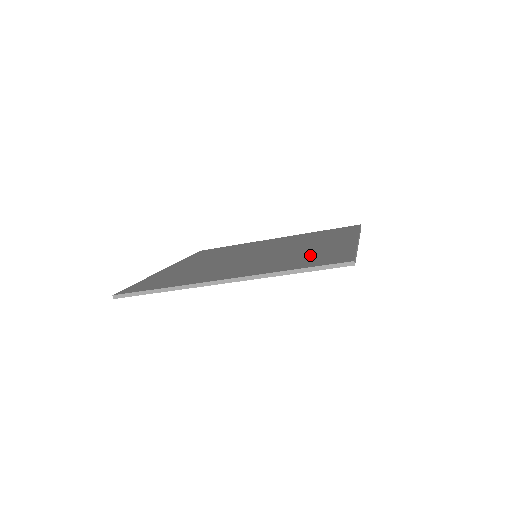
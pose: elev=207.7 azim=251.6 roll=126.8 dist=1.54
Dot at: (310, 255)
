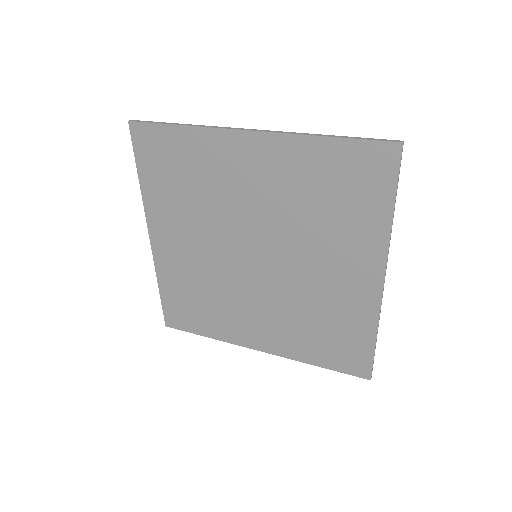
Dot at: (328, 325)
